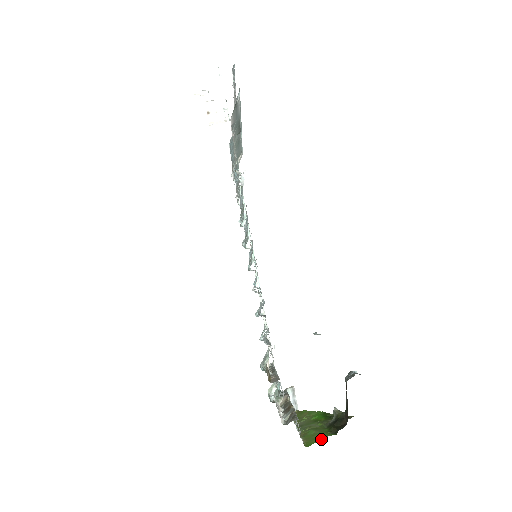
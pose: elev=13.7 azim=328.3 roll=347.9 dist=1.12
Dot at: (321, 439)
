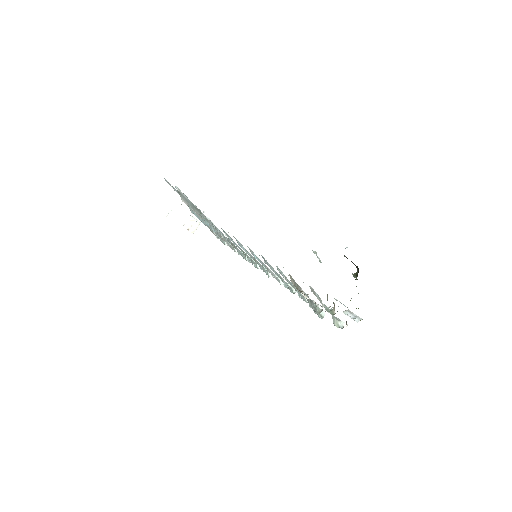
Dot at: occluded
